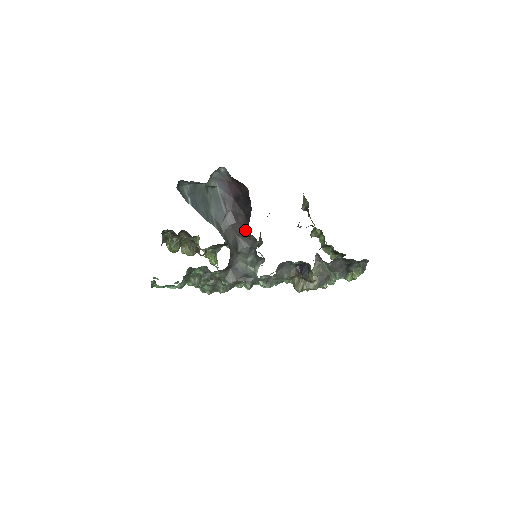
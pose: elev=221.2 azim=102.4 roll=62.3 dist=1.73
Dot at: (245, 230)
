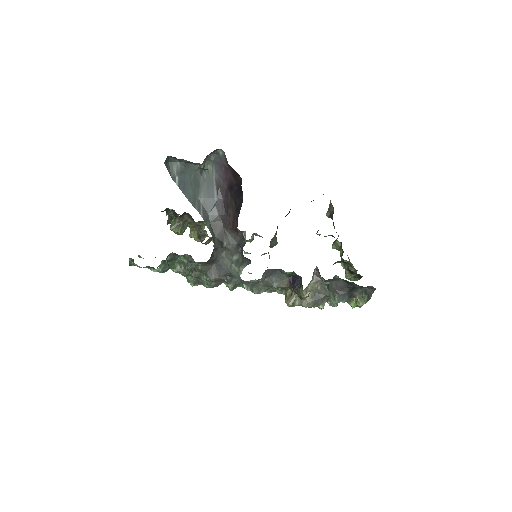
Dot at: (233, 224)
